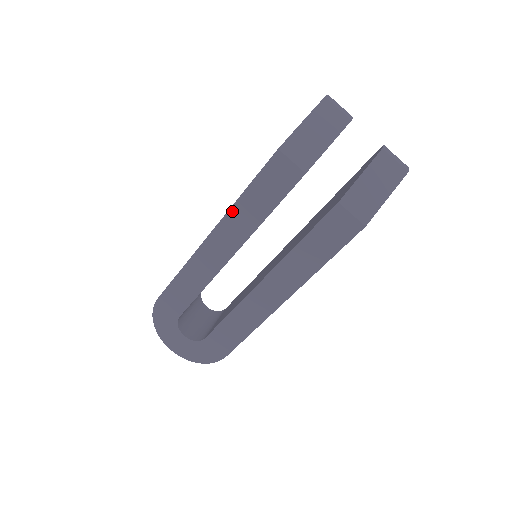
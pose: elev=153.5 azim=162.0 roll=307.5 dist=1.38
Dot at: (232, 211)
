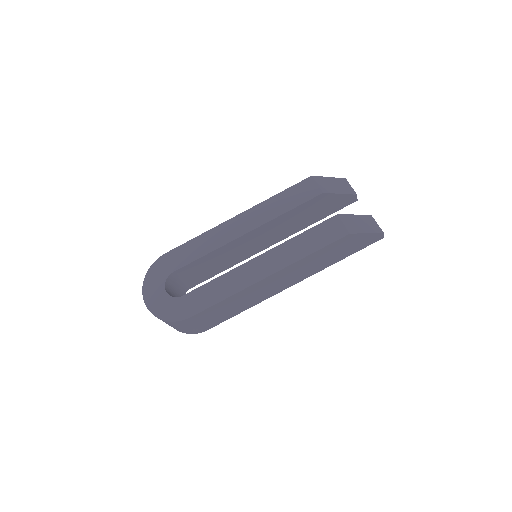
Dot at: (263, 204)
